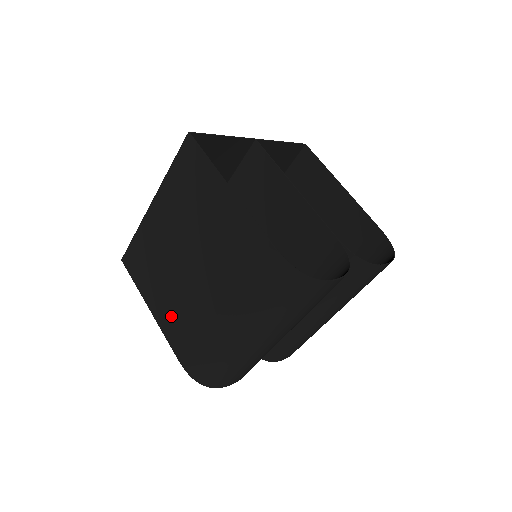
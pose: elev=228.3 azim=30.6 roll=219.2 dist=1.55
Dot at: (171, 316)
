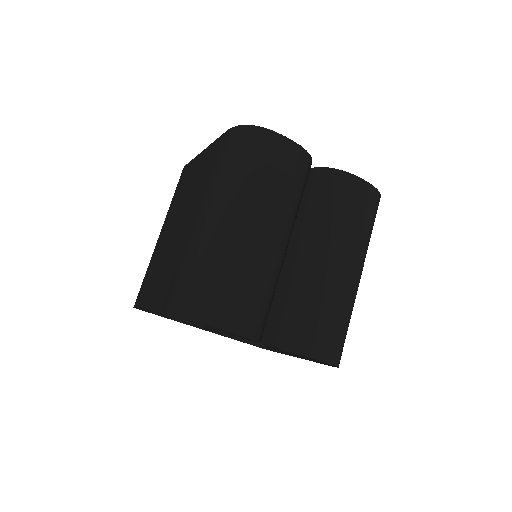
Dot at: (162, 285)
